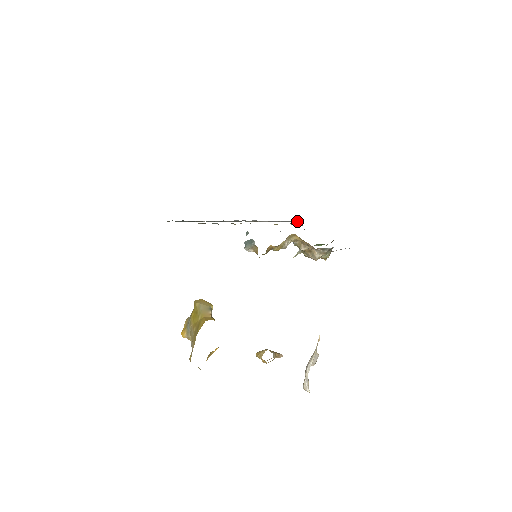
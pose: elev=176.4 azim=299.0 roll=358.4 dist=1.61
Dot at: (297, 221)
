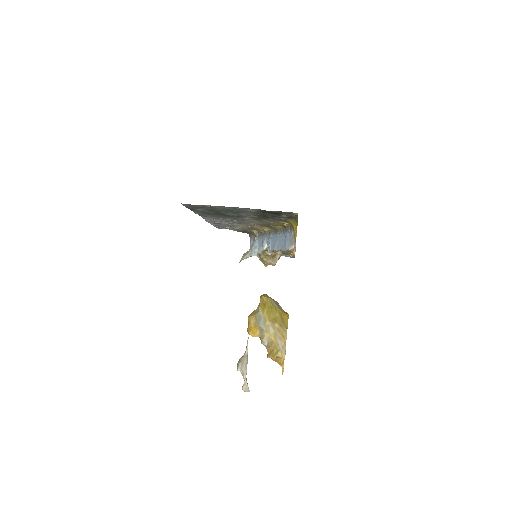
Dot at: (222, 228)
